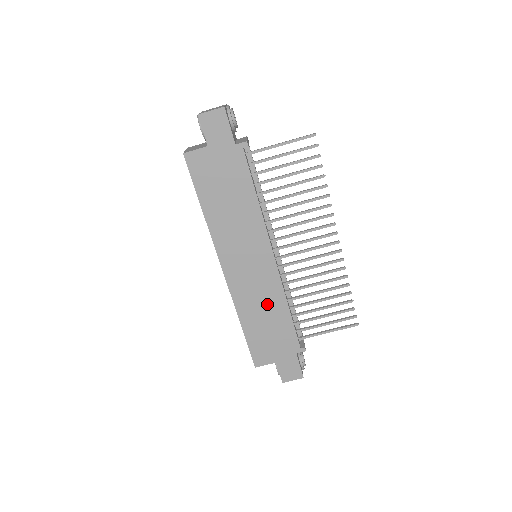
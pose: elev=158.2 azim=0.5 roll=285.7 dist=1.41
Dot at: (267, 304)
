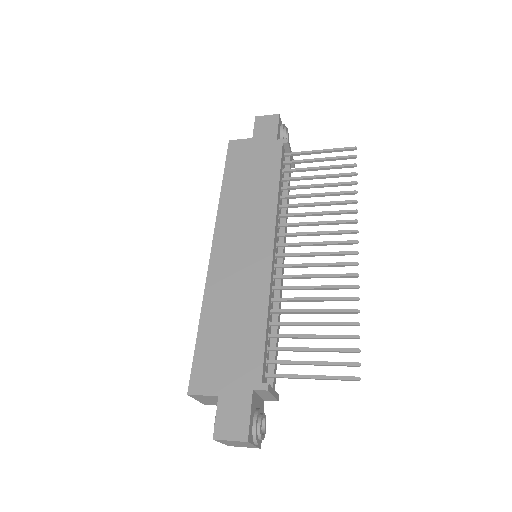
Dot at: (243, 301)
